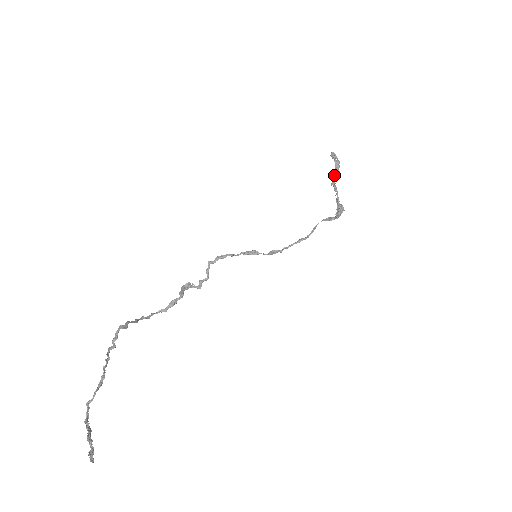
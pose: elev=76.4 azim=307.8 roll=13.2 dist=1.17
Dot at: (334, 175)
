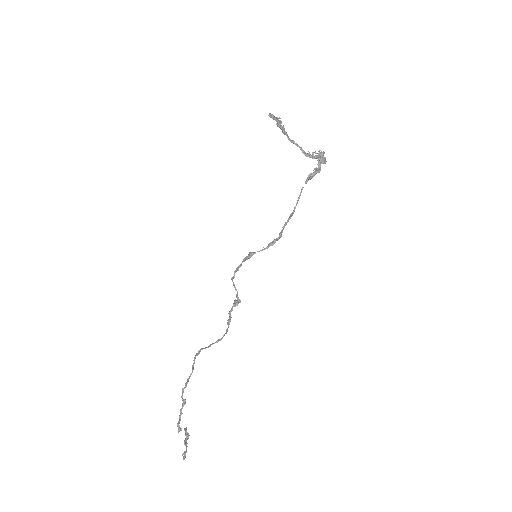
Dot at: (285, 133)
